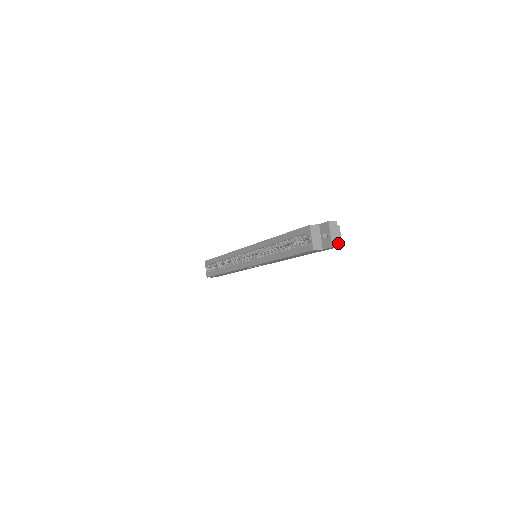
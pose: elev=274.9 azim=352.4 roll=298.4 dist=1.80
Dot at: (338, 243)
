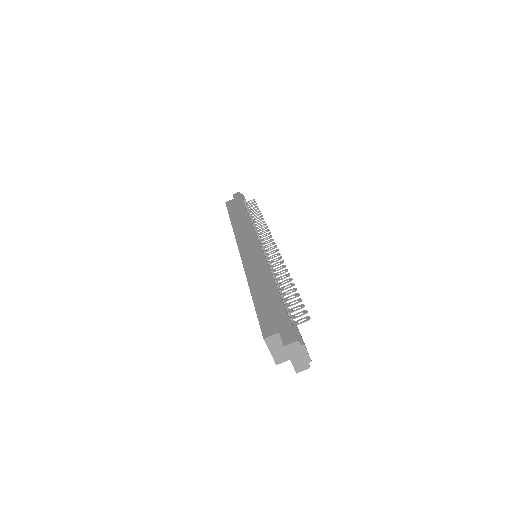
Dot at: (305, 365)
